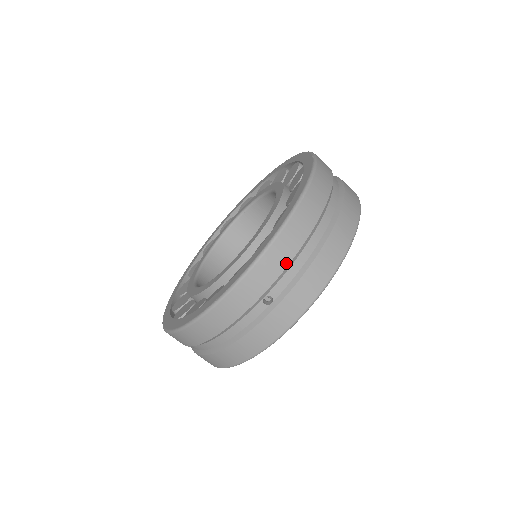
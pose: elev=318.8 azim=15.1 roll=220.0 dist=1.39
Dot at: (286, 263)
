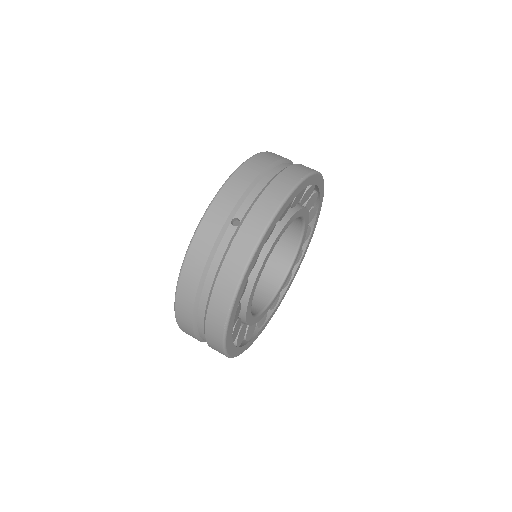
Dot at: (244, 189)
